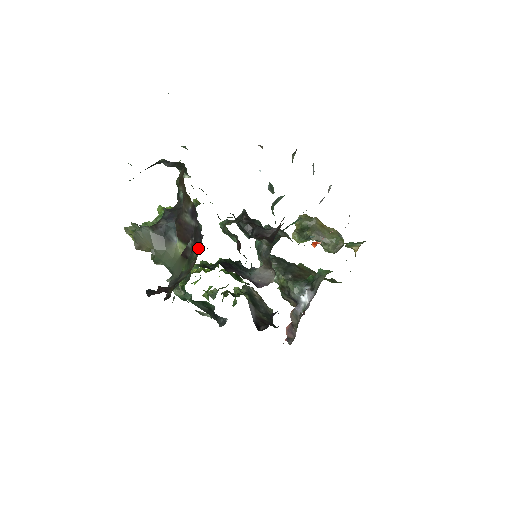
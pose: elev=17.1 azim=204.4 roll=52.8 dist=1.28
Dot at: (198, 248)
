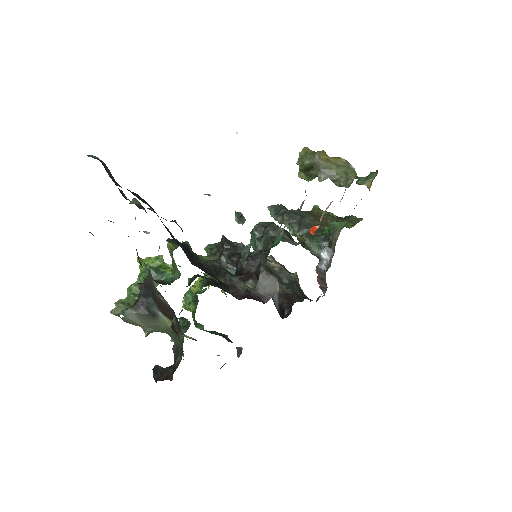
Dot at: (181, 333)
